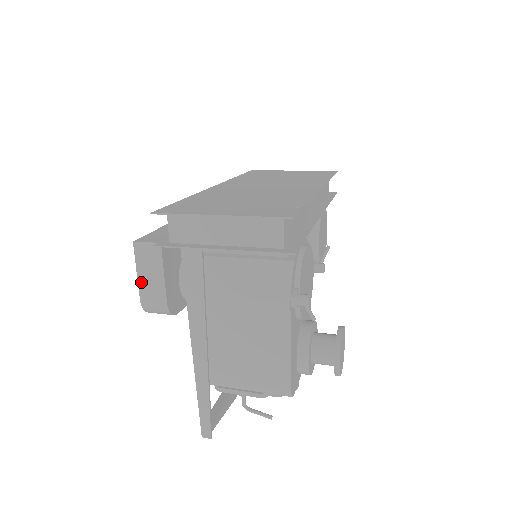
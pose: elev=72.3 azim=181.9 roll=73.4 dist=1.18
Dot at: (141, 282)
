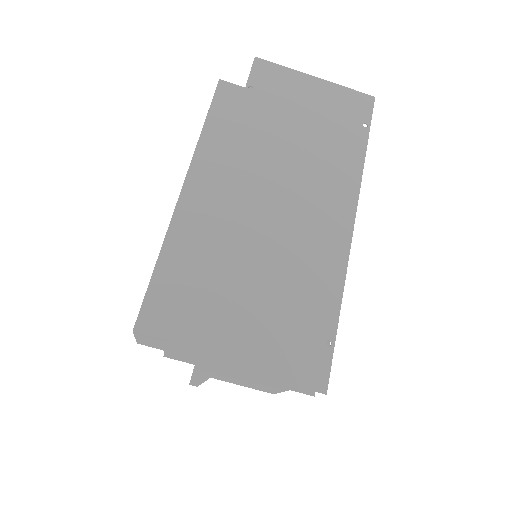
Dot at: (140, 341)
